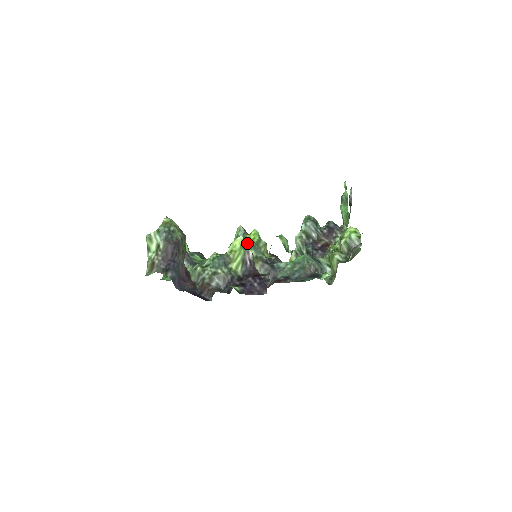
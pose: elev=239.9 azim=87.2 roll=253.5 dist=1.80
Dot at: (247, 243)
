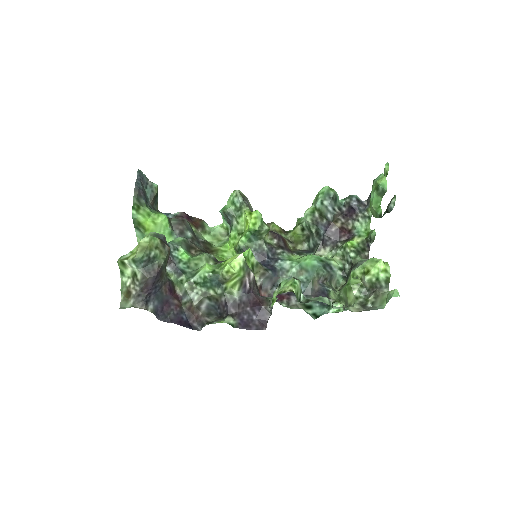
Dot at: (248, 252)
